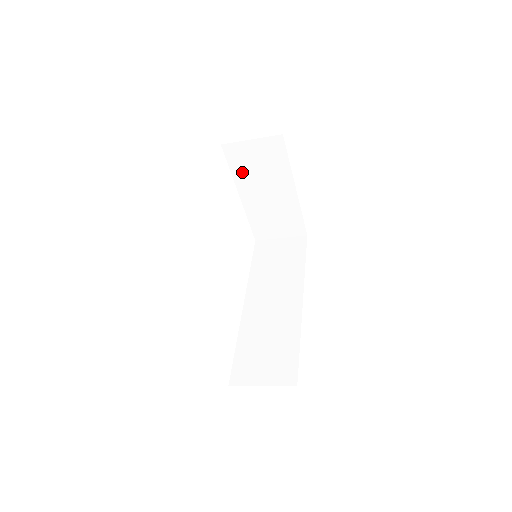
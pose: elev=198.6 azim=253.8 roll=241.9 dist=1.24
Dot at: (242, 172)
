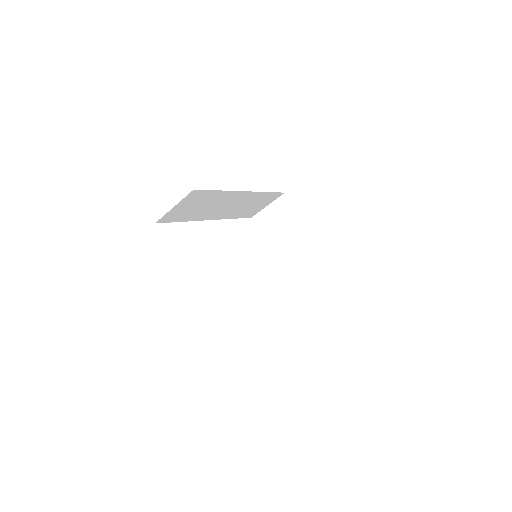
Dot at: (270, 235)
